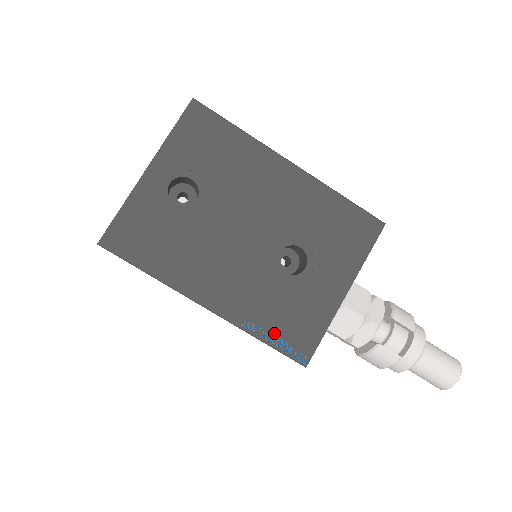
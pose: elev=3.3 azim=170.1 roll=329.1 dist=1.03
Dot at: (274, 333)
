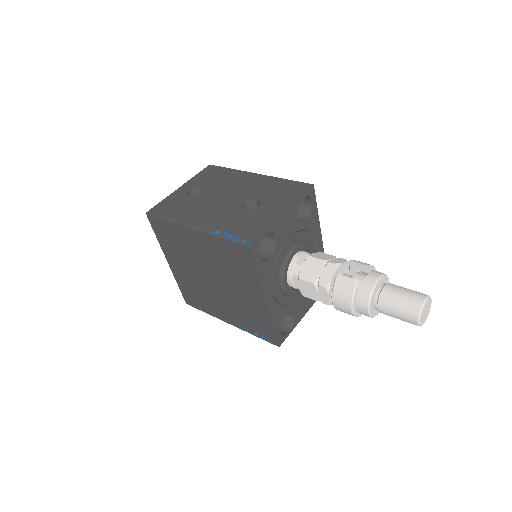
Dot at: (232, 234)
